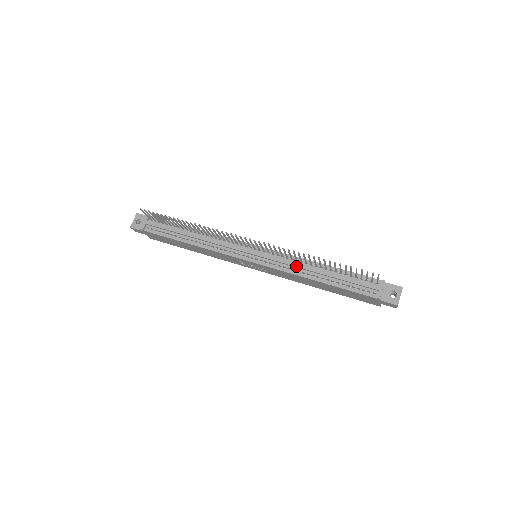
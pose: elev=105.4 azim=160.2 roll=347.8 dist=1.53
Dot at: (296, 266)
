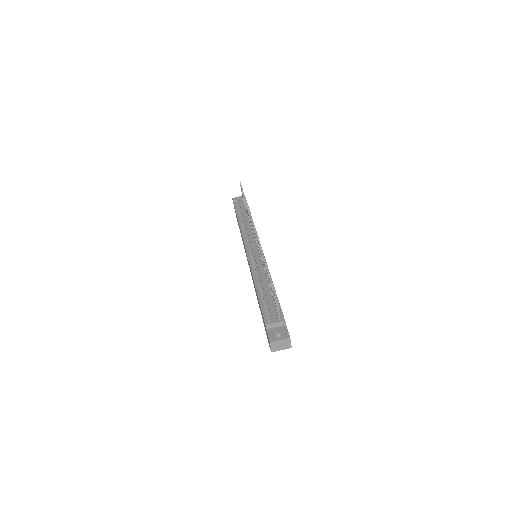
Dot at: (259, 270)
